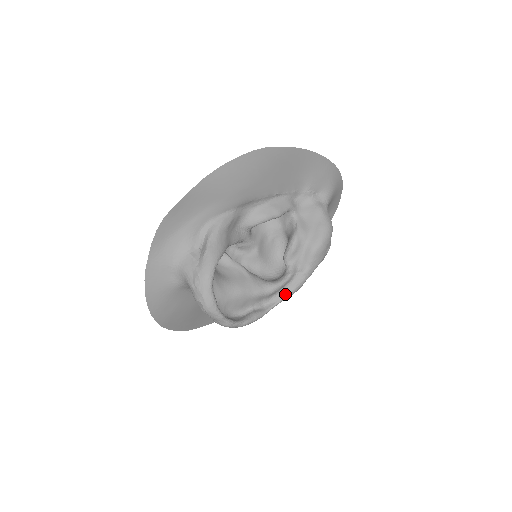
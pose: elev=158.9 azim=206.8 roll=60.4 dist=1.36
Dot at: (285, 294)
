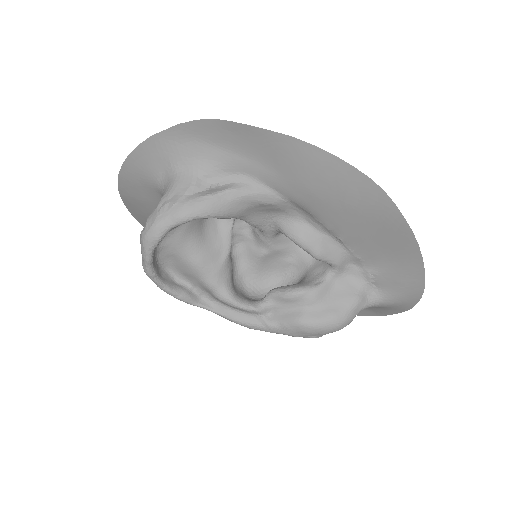
Dot at: (230, 315)
